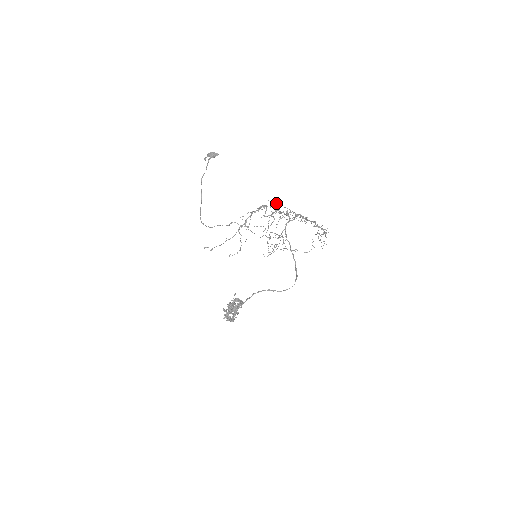
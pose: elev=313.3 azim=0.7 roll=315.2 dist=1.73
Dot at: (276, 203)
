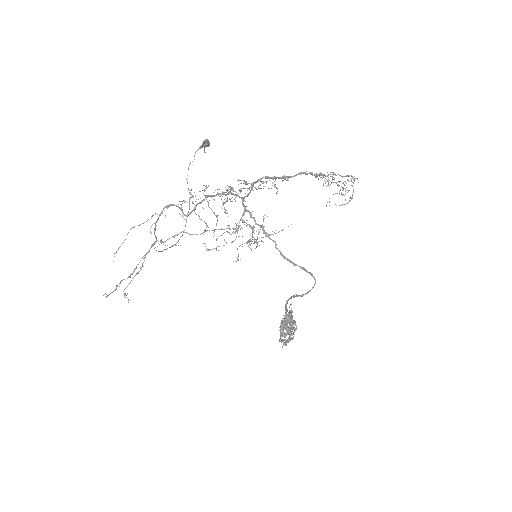
Dot at: (205, 186)
